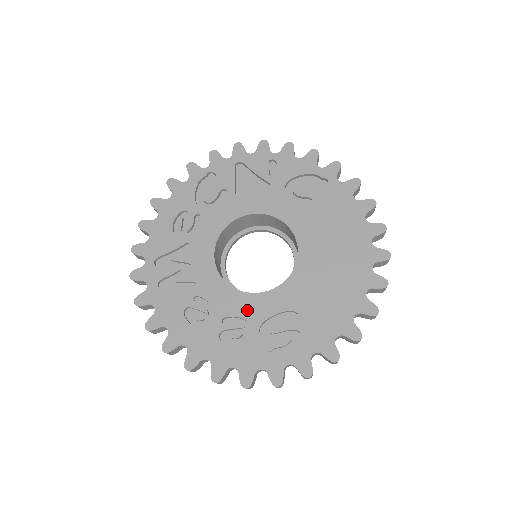
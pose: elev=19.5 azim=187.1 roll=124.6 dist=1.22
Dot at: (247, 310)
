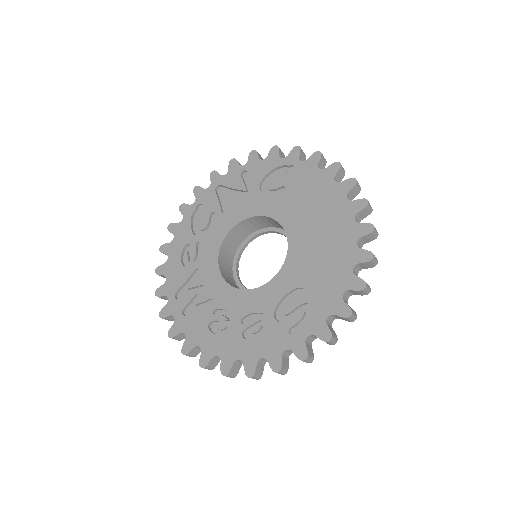
Dot at: (259, 303)
